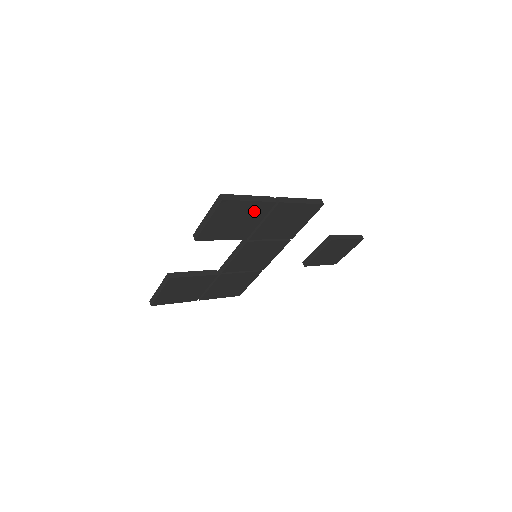
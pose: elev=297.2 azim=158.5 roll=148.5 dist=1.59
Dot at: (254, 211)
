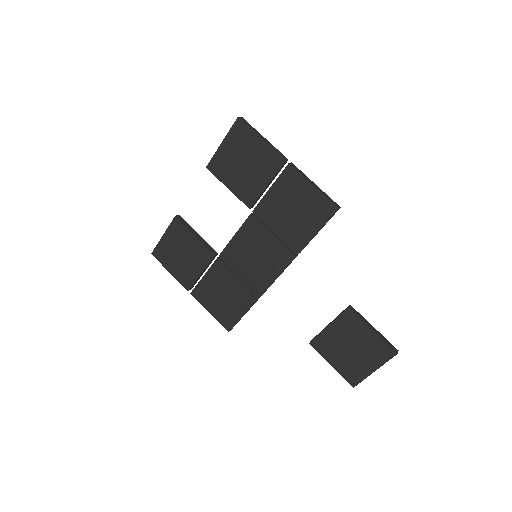
Dot at: (263, 160)
